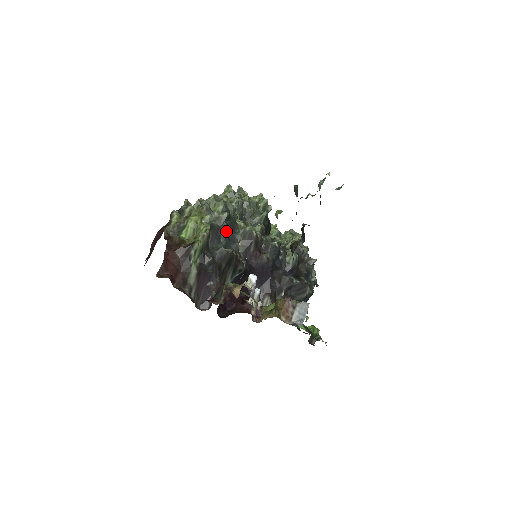
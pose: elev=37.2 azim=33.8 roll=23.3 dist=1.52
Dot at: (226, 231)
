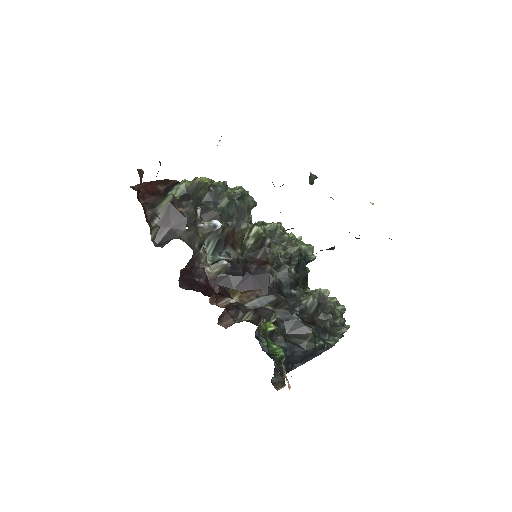
Dot at: (230, 205)
